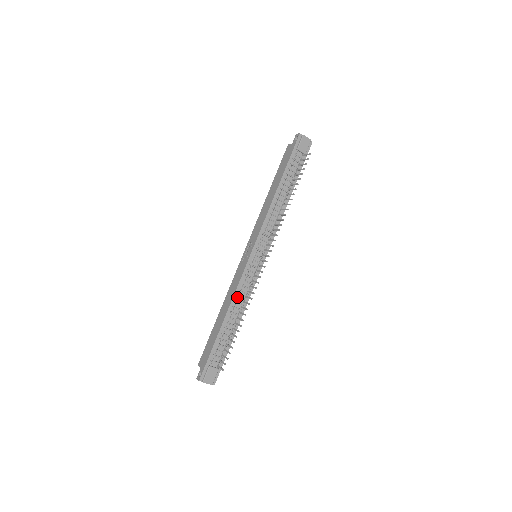
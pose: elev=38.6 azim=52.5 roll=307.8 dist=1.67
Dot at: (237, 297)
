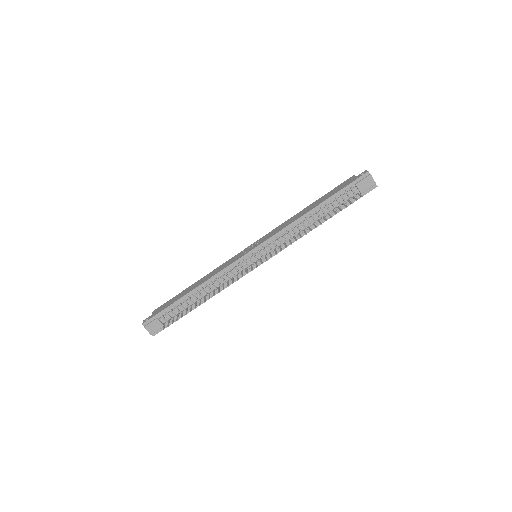
Dot at: (215, 279)
